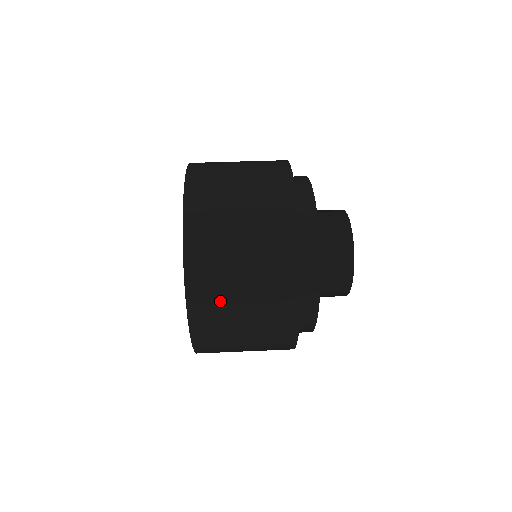
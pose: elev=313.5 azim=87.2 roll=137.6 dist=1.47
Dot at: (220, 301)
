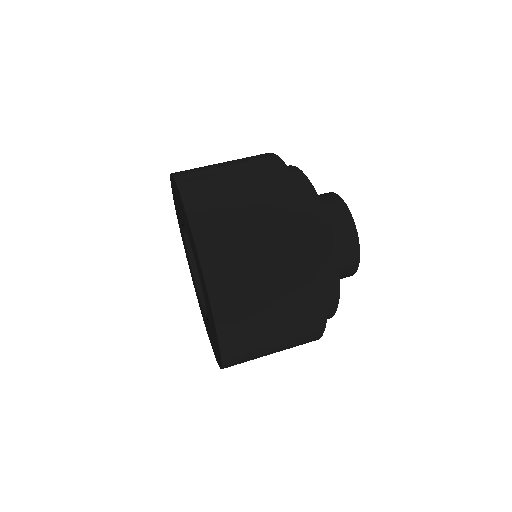
Dot at: (239, 265)
